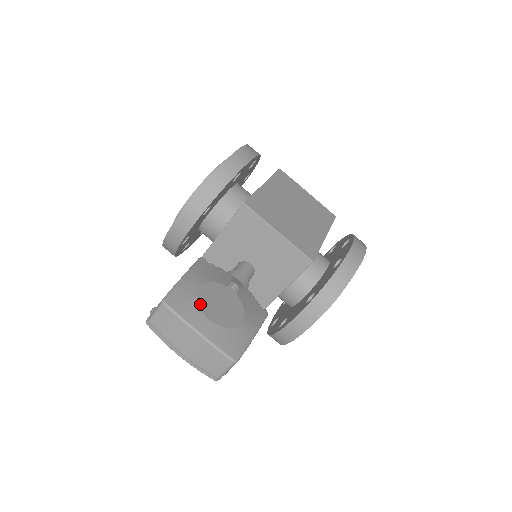
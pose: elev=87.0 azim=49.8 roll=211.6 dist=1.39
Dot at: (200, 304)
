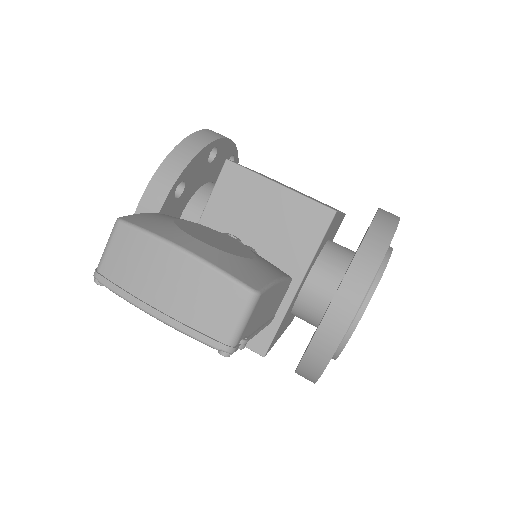
Dot at: (181, 227)
